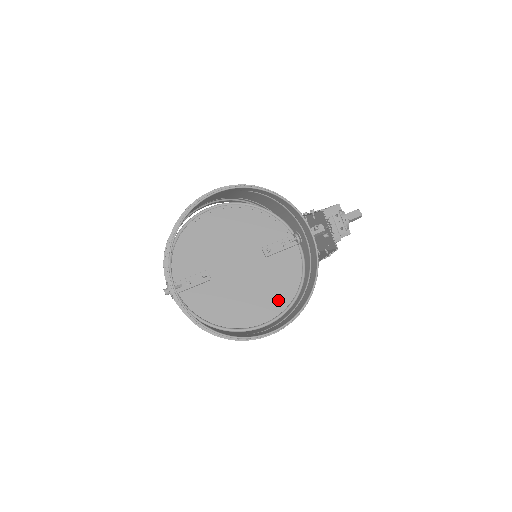
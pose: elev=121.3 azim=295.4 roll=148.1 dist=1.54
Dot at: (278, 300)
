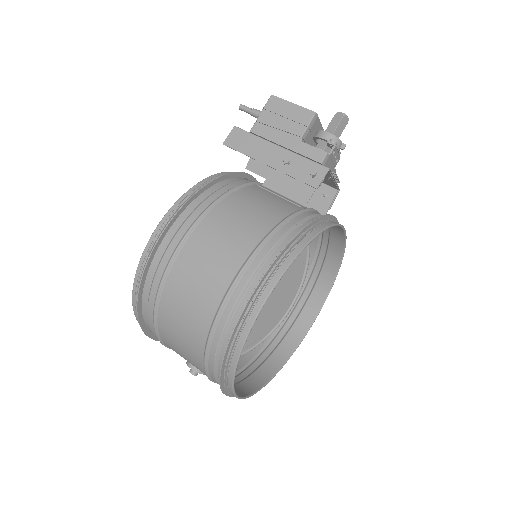
Dot at: (294, 278)
